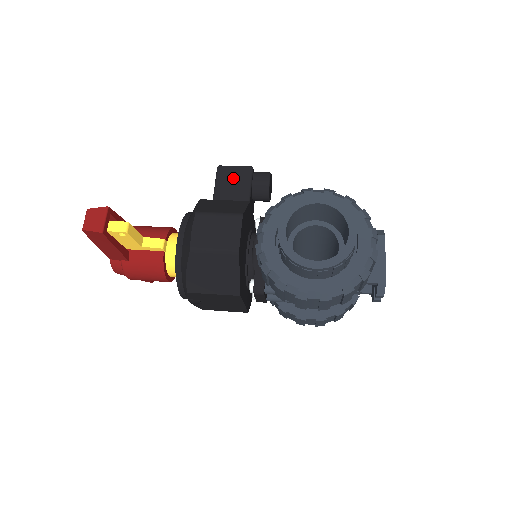
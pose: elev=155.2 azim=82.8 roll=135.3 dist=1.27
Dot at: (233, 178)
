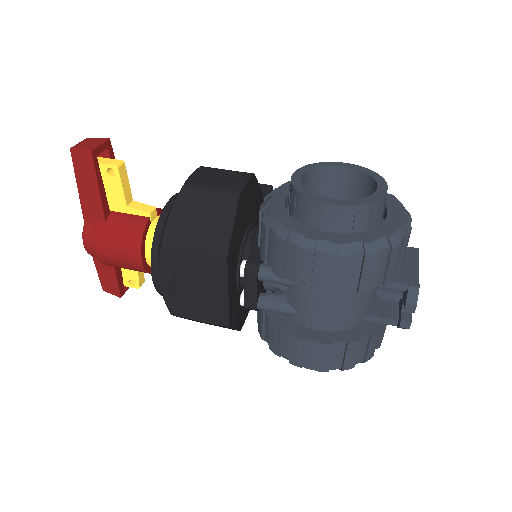
Dot at: occluded
